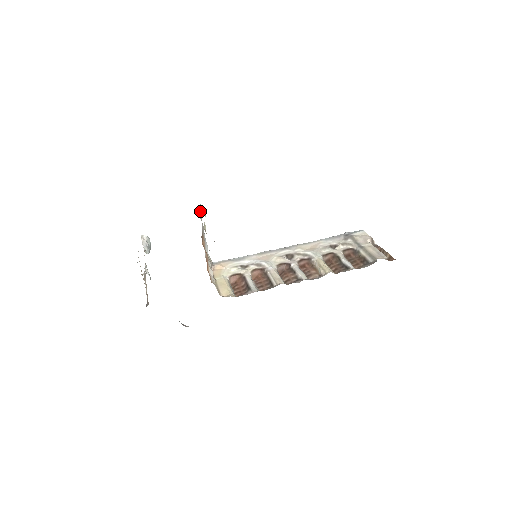
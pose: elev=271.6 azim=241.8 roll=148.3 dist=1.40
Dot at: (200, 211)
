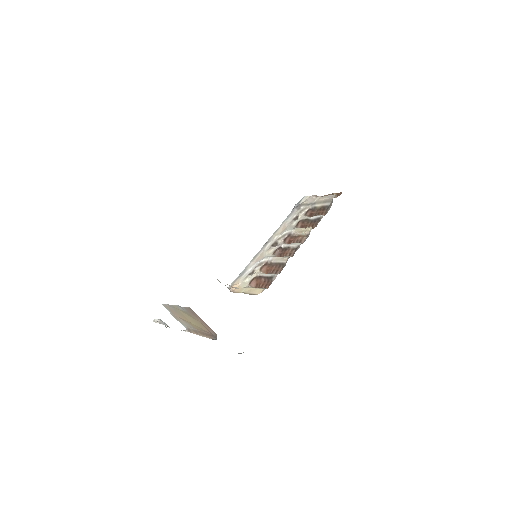
Dot at: occluded
